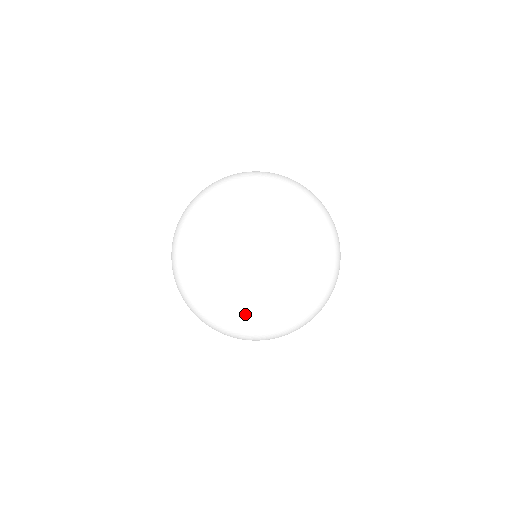
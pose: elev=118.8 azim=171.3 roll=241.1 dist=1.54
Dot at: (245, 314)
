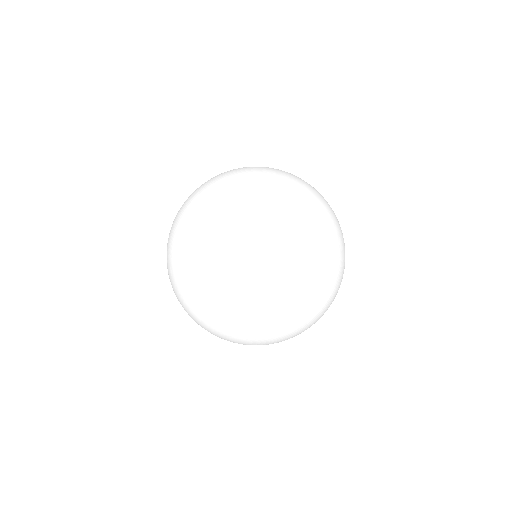
Dot at: (331, 303)
